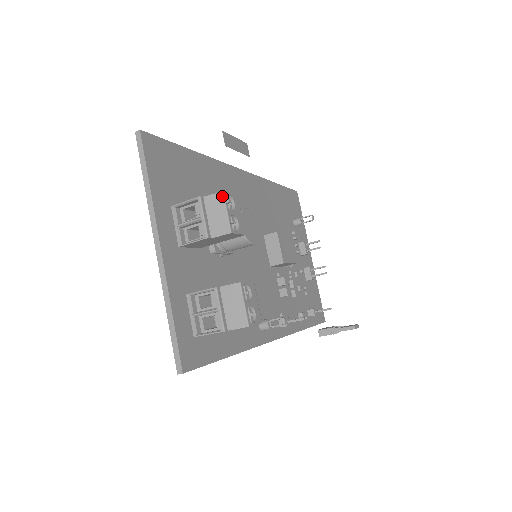
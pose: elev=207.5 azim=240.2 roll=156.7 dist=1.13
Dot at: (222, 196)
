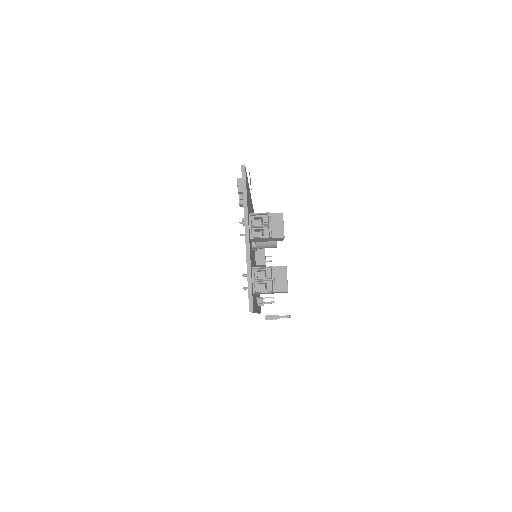
Dot at: (282, 215)
